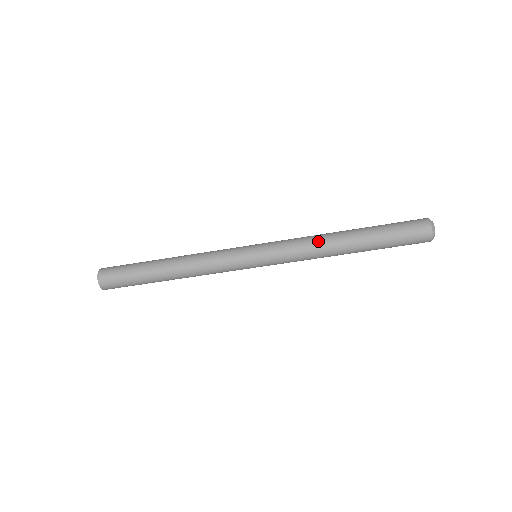
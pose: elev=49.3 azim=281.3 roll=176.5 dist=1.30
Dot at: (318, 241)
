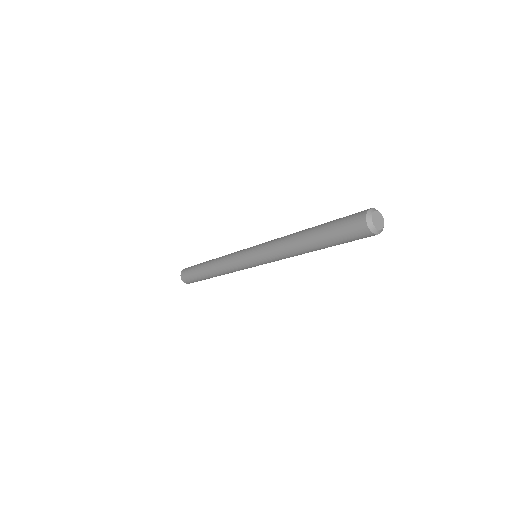
Dot at: (284, 239)
